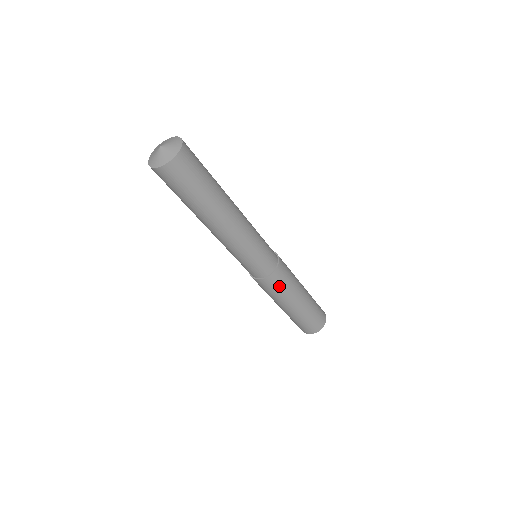
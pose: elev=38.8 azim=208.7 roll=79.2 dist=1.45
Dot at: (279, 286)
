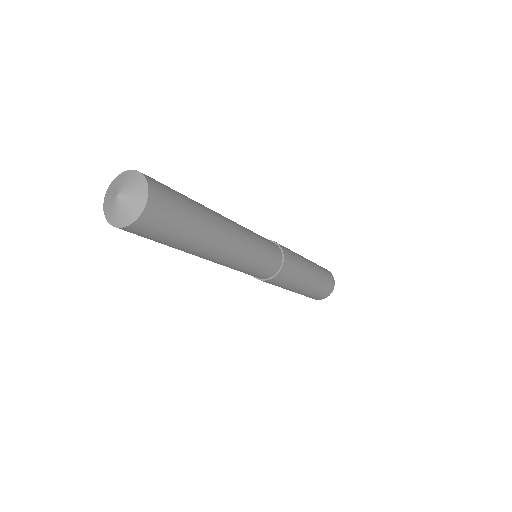
Dot at: occluded
